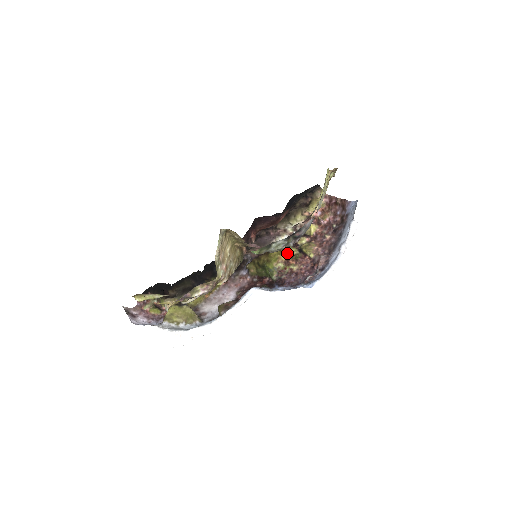
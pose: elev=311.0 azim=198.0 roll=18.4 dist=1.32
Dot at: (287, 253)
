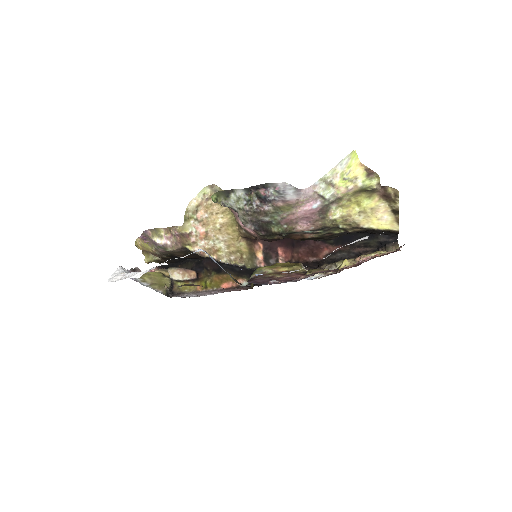
Dot at: (290, 268)
